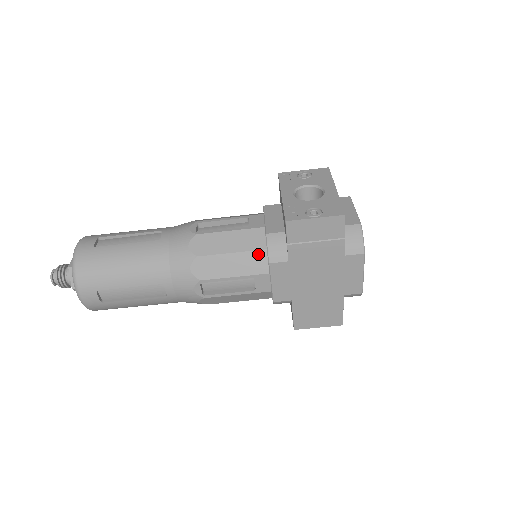
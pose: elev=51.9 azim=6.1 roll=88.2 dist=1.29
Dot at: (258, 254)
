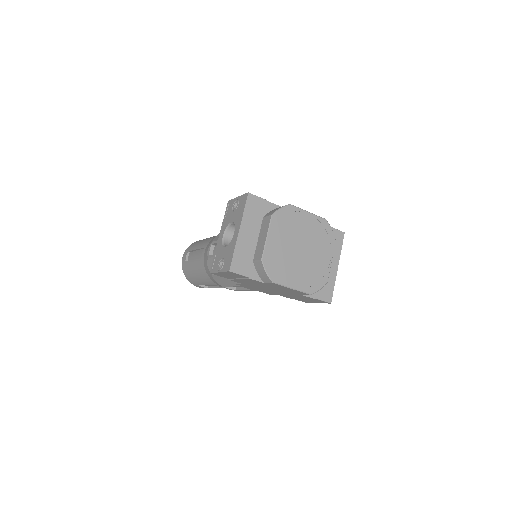
Dot at: occluded
